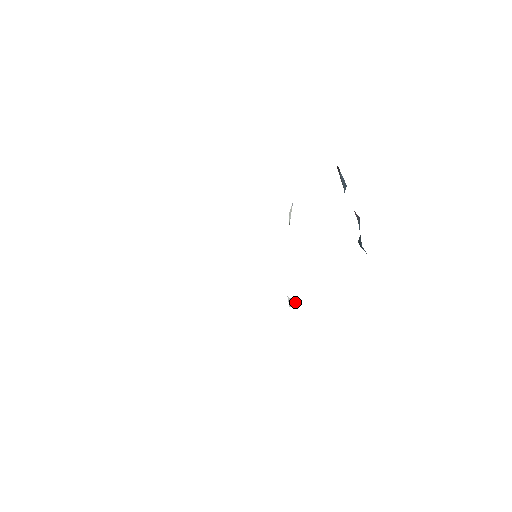
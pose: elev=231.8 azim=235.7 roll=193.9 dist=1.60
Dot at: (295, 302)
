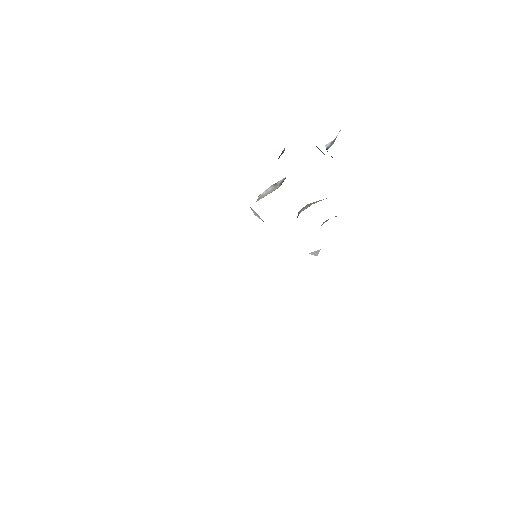
Dot at: (318, 250)
